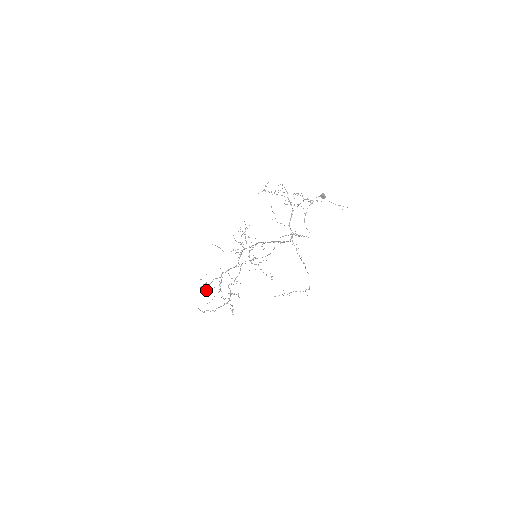
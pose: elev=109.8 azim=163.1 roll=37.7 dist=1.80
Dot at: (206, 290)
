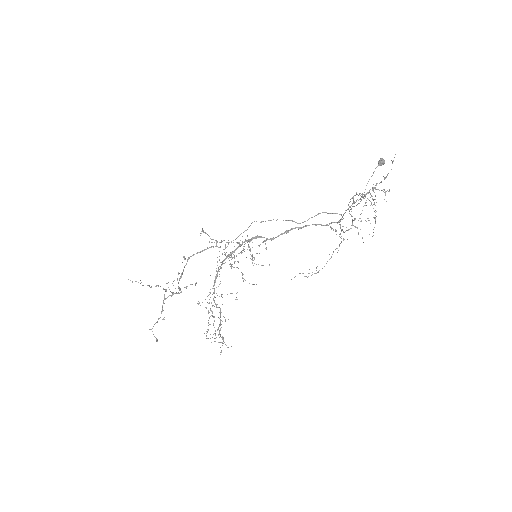
Dot at: occluded
